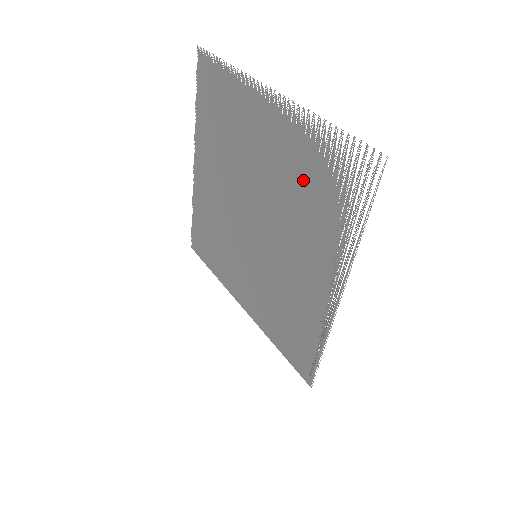
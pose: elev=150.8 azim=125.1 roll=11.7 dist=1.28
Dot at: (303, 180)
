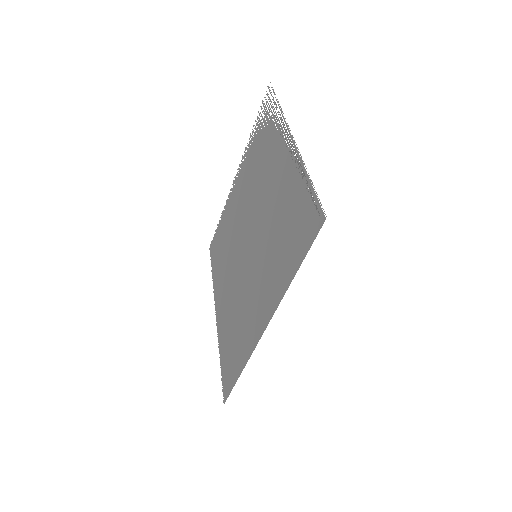
Dot at: (255, 159)
